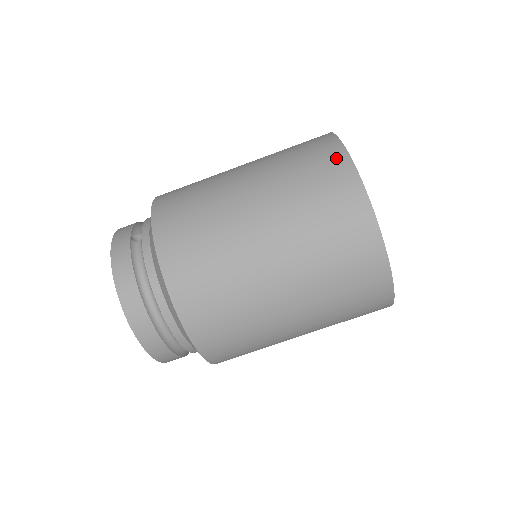
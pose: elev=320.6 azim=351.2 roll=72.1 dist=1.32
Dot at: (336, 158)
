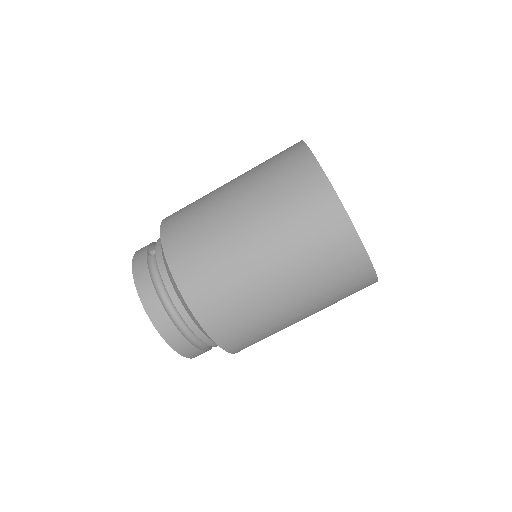
Dot at: (302, 159)
